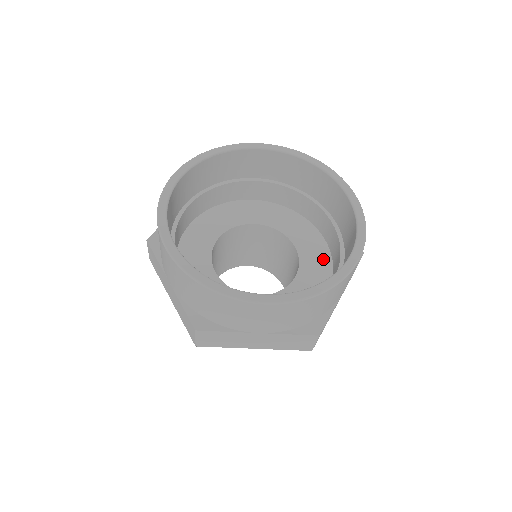
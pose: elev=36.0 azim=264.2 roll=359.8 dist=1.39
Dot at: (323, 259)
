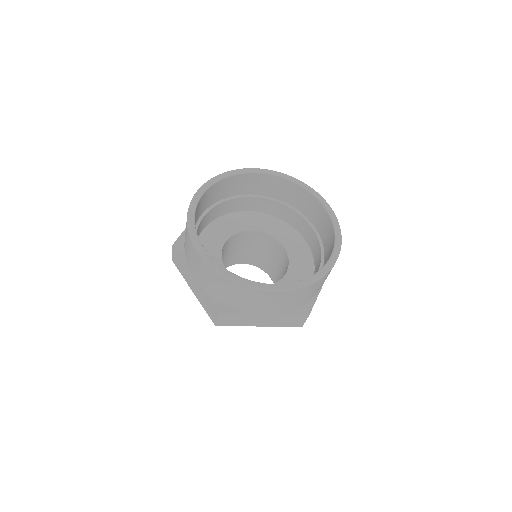
Dot at: (306, 257)
